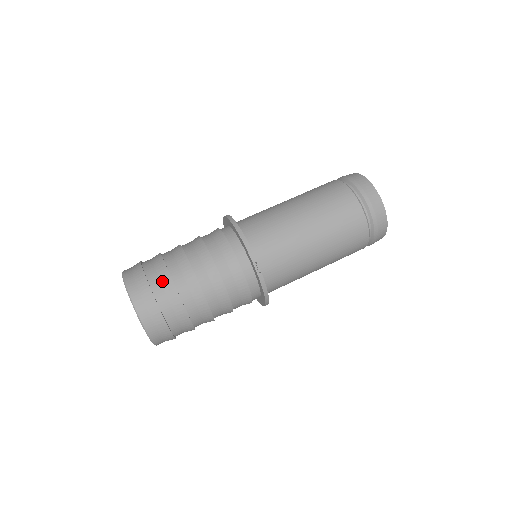
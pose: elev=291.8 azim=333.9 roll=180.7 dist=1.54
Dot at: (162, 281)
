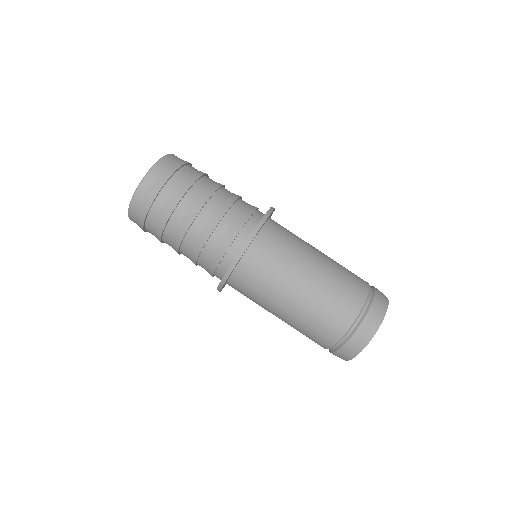
Dot at: (164, 209)
